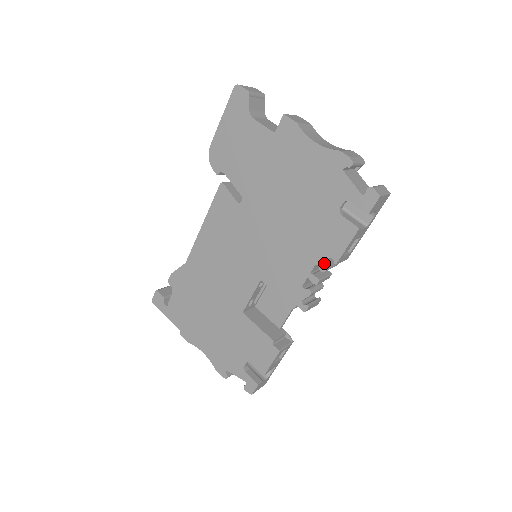
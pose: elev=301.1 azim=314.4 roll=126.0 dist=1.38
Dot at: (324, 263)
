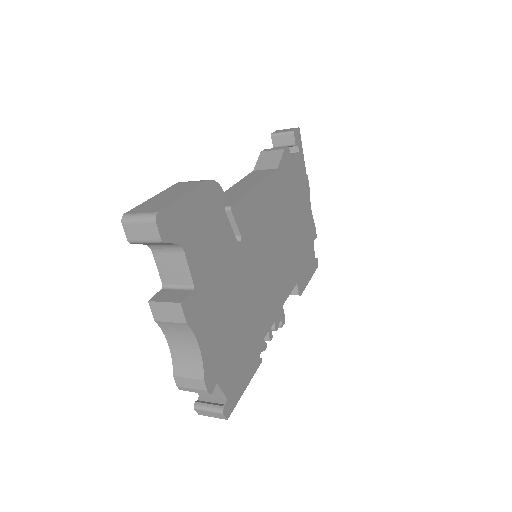
Dot at: occluded
